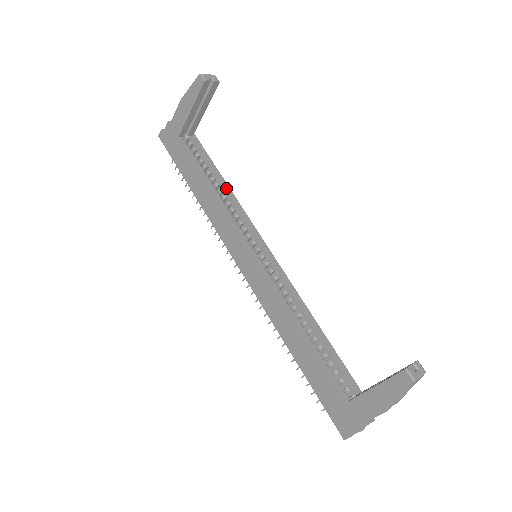
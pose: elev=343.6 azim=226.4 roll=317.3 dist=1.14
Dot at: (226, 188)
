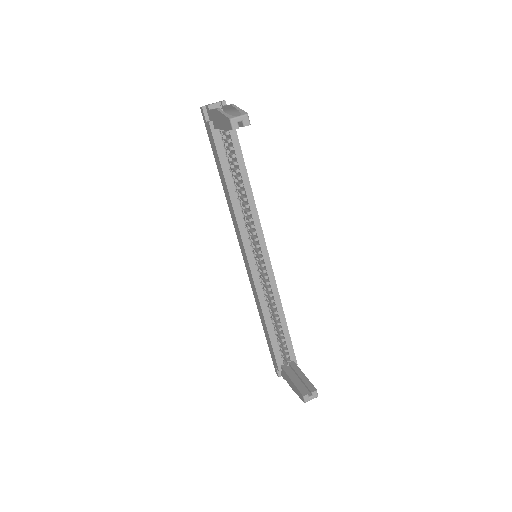
Dot at: (248, 191)
